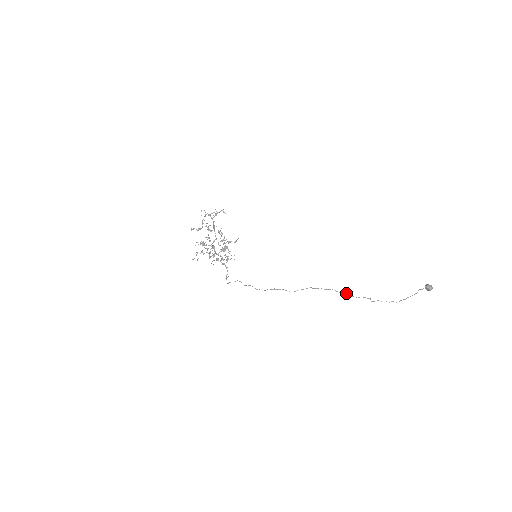
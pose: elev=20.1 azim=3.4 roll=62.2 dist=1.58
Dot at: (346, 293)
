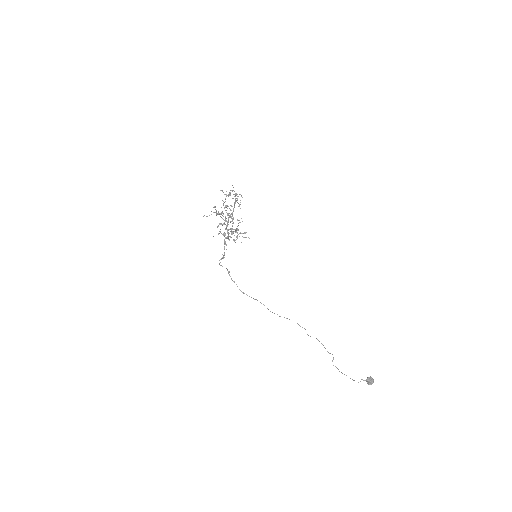
Dot at: occluded
